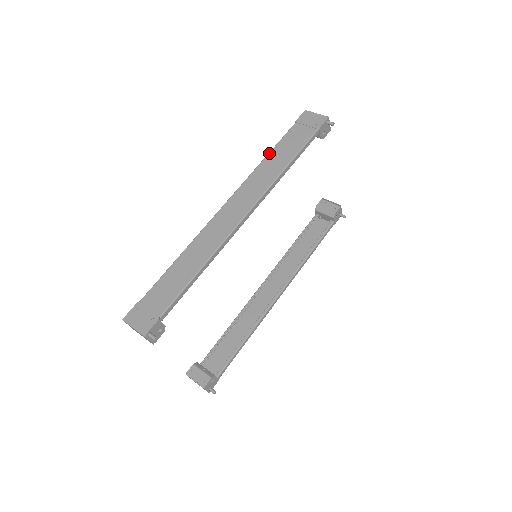
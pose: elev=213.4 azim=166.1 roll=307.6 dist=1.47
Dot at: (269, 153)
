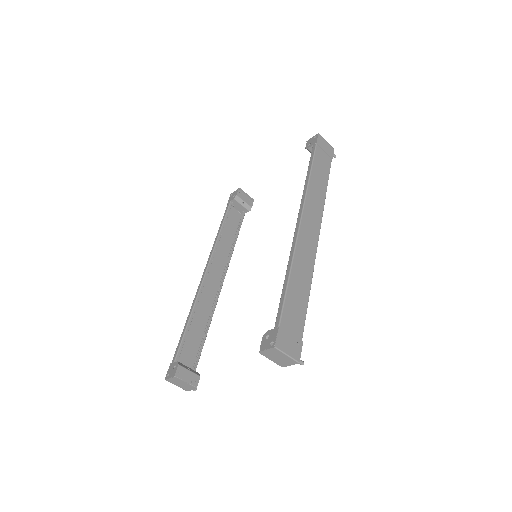
Dot at: (312, 171)
